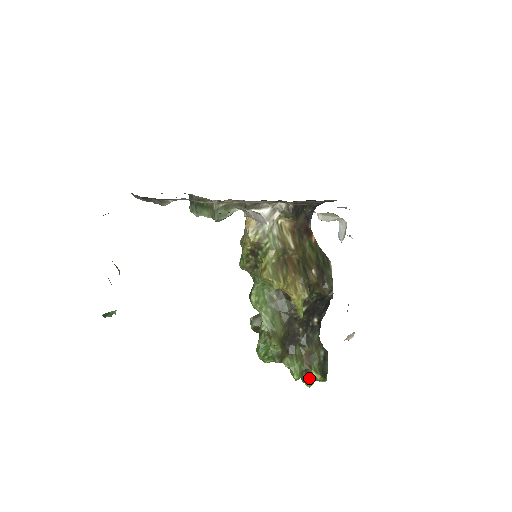
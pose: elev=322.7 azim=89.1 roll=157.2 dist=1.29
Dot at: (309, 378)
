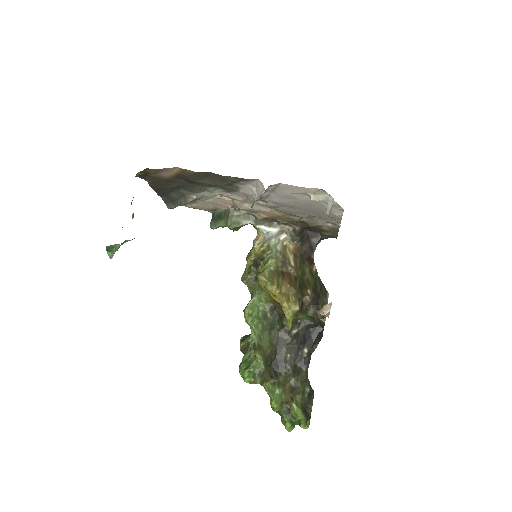
Dot at: (289, 416)
